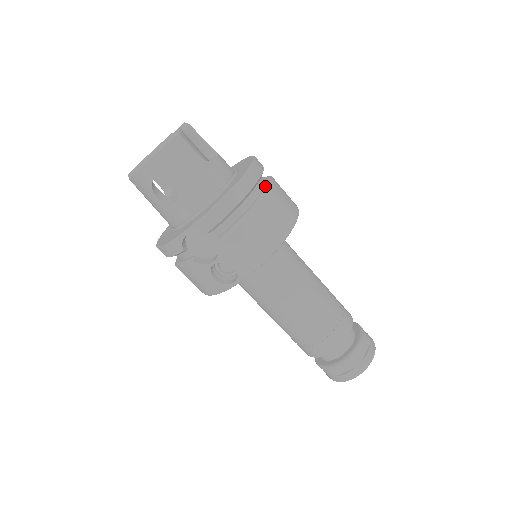
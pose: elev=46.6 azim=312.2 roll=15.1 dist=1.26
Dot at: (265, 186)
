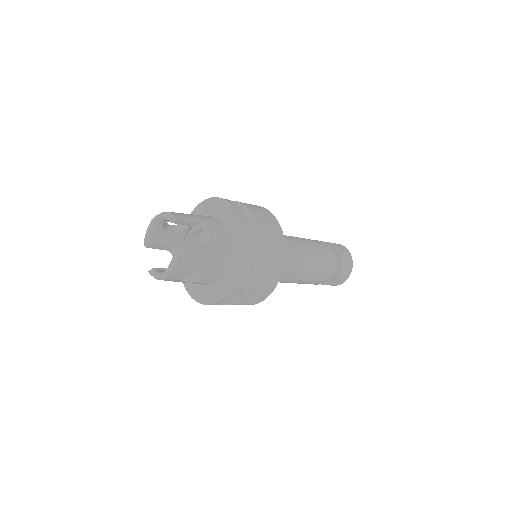
Dot at: (254, 232)
